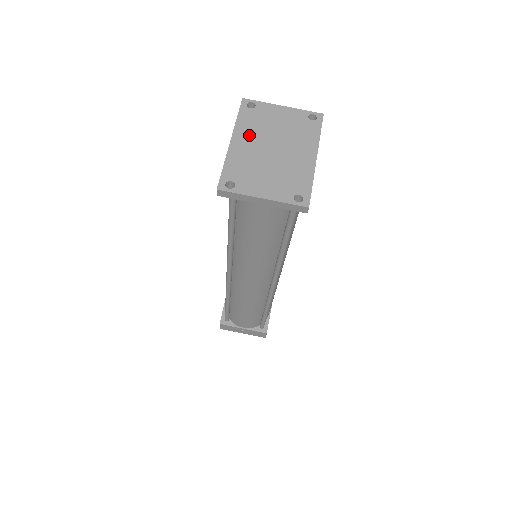
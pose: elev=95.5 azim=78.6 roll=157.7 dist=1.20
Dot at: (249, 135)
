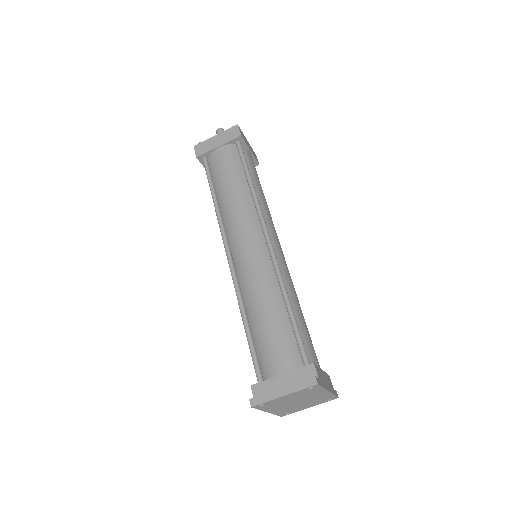
Dot at: (276, 408)
